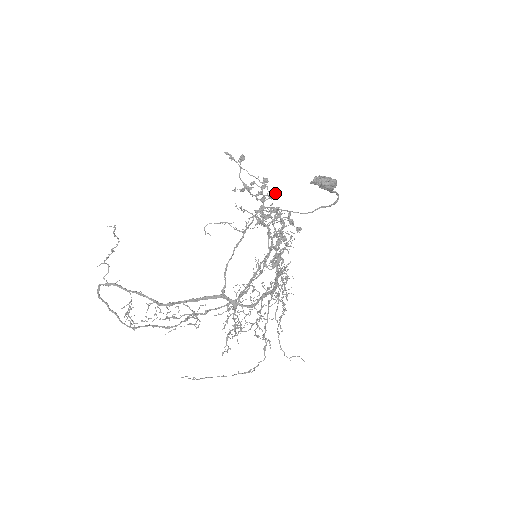
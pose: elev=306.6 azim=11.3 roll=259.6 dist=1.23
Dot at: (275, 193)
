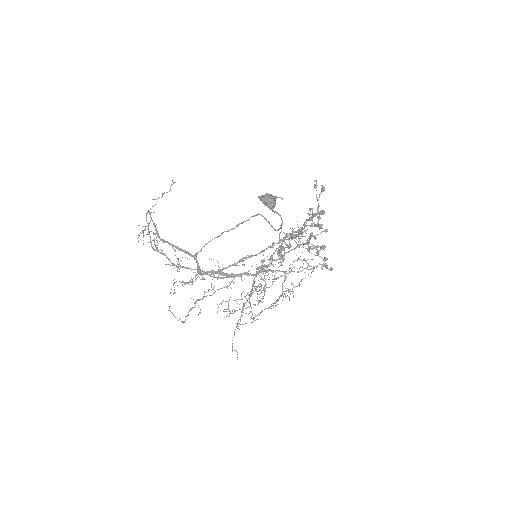
Dot at: (317, 223)
